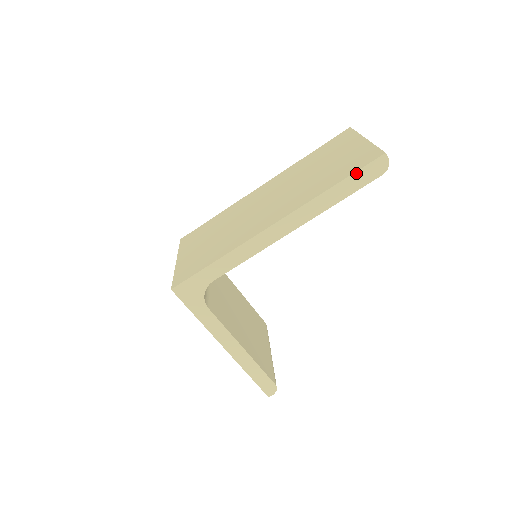
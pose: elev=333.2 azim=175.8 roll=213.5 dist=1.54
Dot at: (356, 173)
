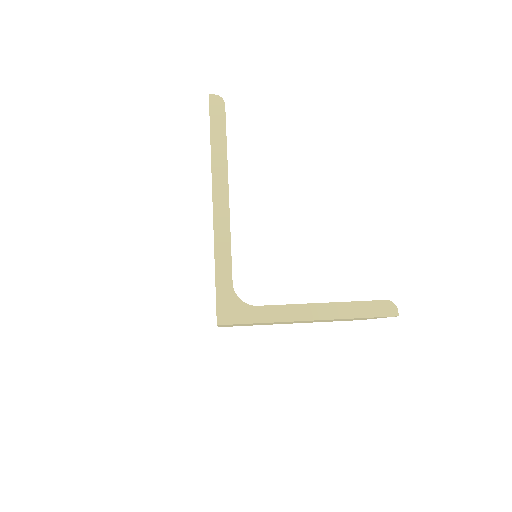
Dot at: (211, 122)
